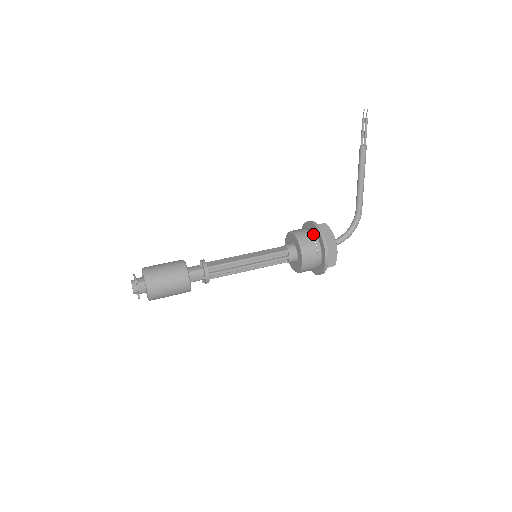
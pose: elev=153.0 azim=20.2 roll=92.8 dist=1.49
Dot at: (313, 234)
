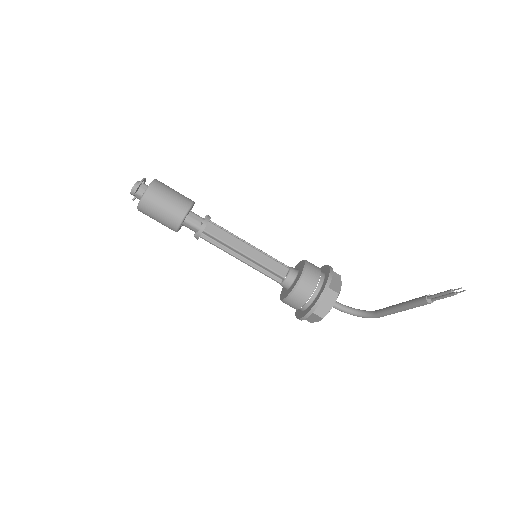
Dot at: (316, 291)
